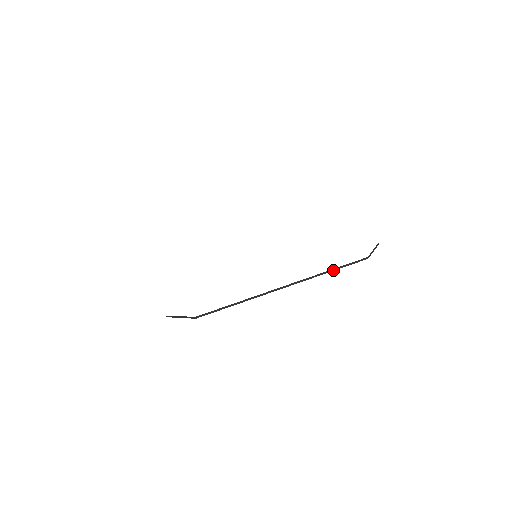
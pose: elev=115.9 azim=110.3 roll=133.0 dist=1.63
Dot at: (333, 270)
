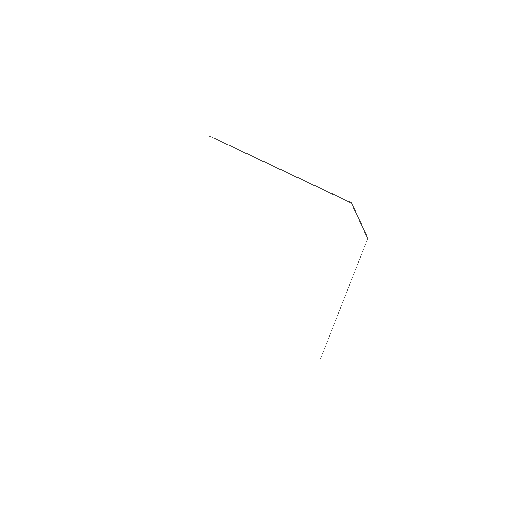
Dot at: occluded
